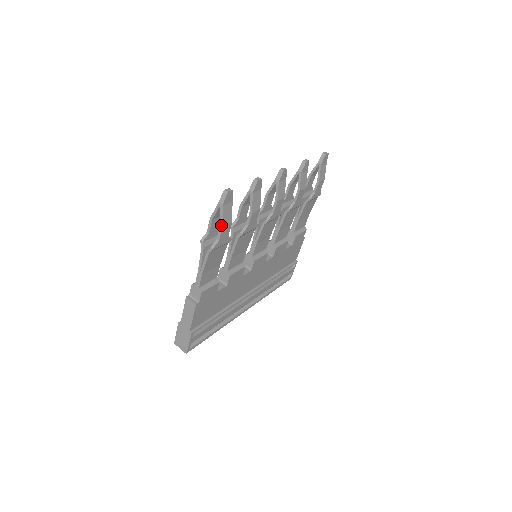
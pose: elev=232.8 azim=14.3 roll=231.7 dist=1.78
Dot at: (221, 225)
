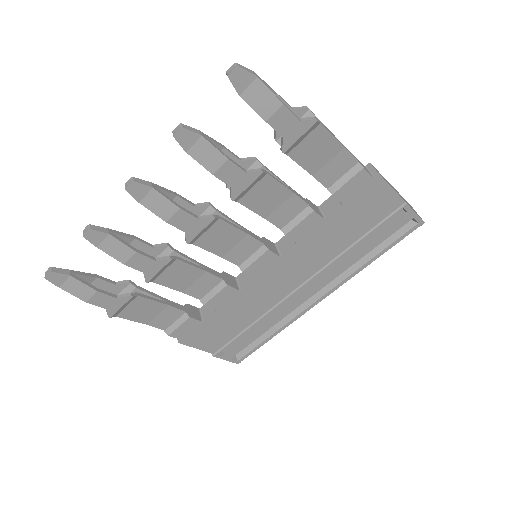
Dot at: (85, 300)
